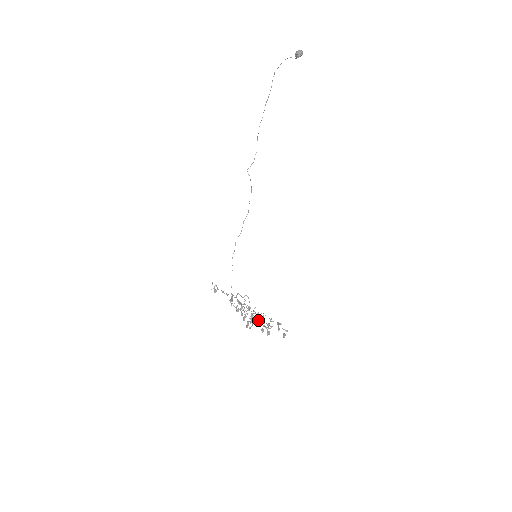
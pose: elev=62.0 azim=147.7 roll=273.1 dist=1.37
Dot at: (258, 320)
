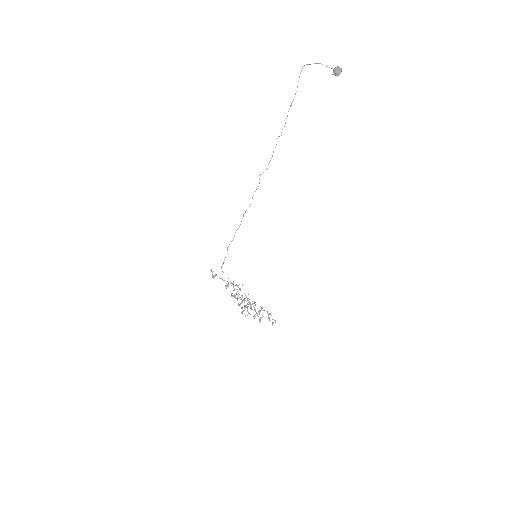
Dot at: (251, 307)
